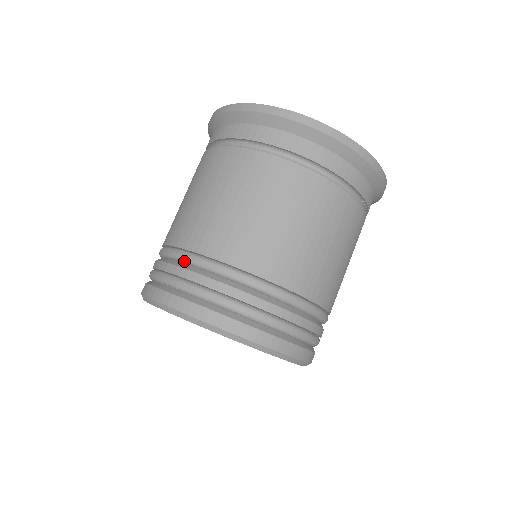
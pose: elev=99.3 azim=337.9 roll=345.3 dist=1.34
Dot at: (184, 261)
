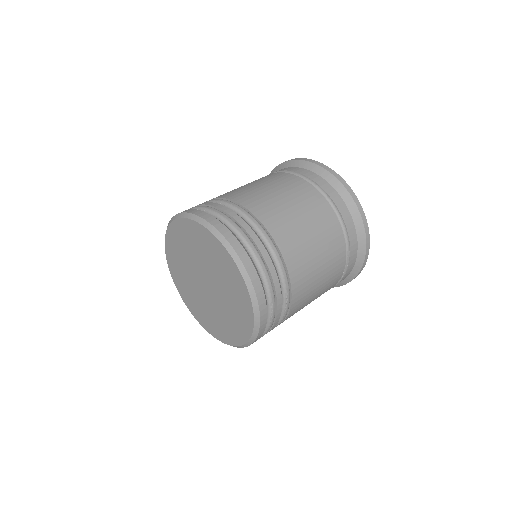
Dot at: (219, 202)
